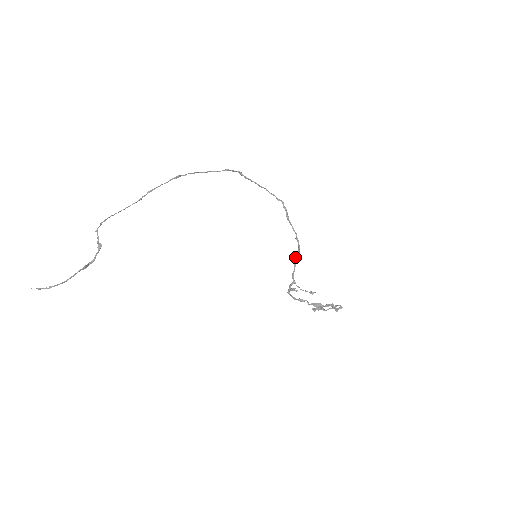
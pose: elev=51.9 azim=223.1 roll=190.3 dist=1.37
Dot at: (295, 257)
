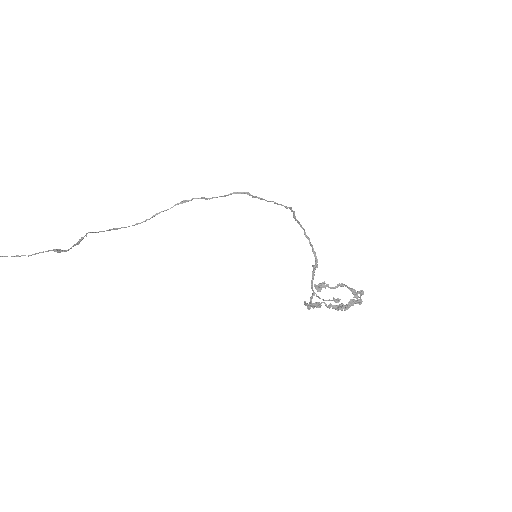
Dot at: occluded
